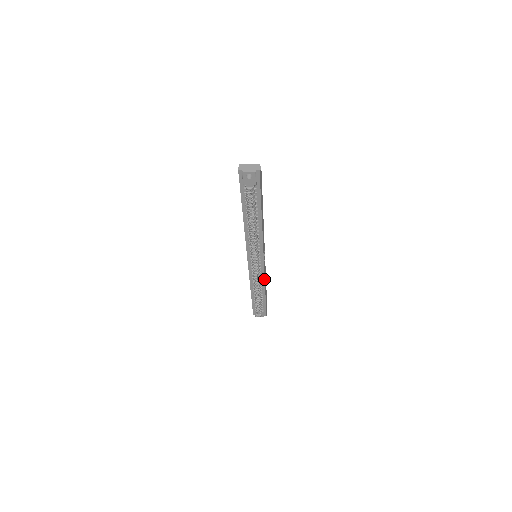
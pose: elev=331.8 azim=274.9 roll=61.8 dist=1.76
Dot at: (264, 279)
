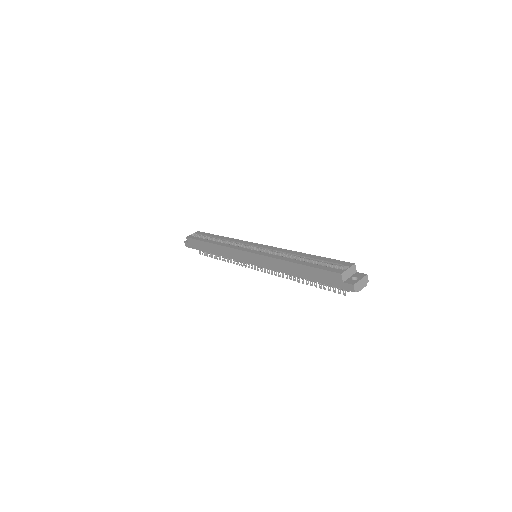
Dot at: occluded
